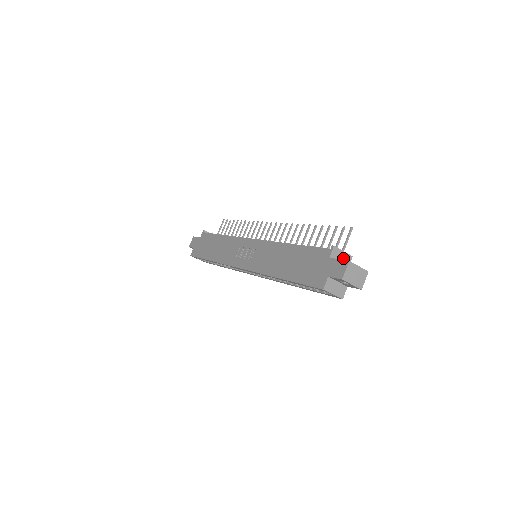
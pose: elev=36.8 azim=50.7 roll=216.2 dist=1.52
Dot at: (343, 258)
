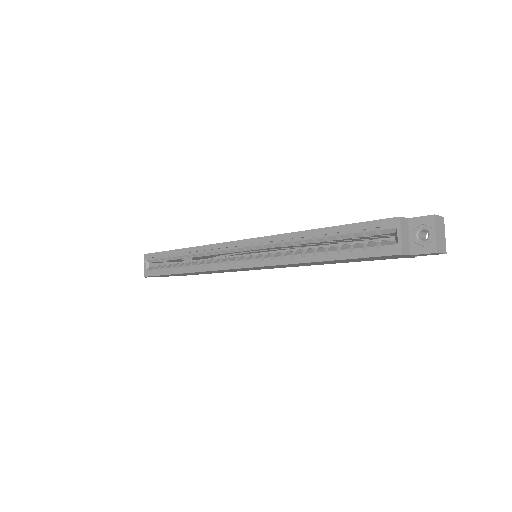
Dot at: occluded
